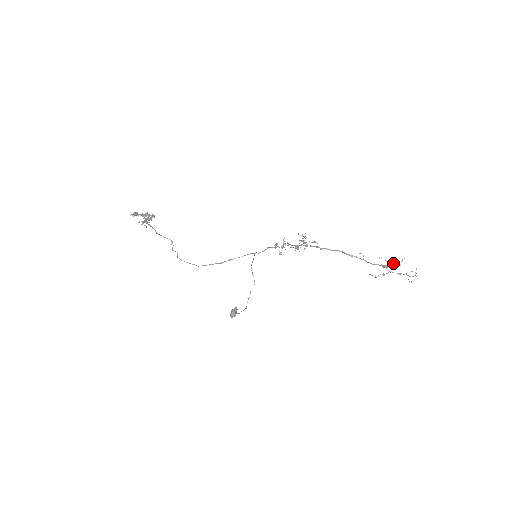
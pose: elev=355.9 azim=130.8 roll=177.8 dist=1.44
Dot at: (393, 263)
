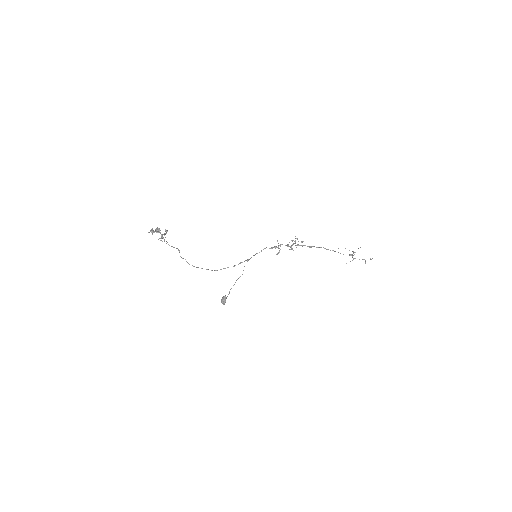
Dot at: (354, 252)
